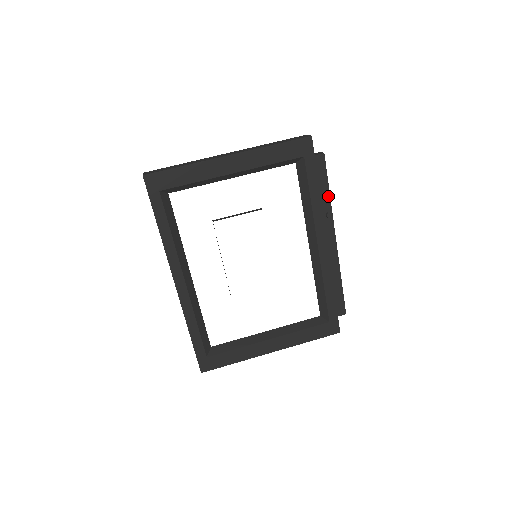
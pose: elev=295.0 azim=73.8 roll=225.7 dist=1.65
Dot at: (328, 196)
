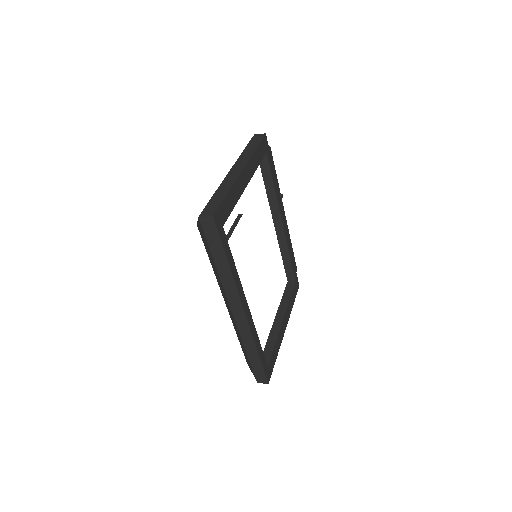
Dot at: (277, 180)
